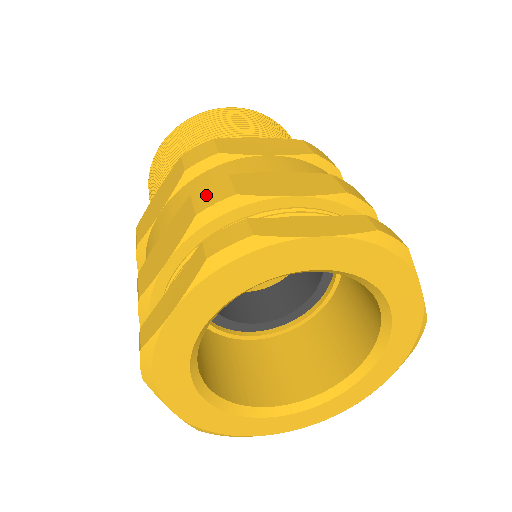
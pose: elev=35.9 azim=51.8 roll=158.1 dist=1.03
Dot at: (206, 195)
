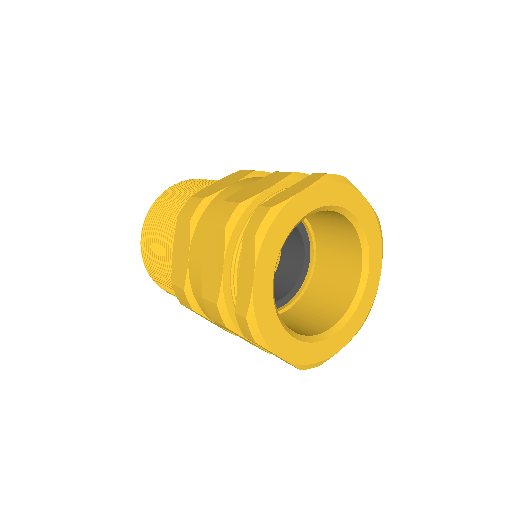
Dot at: (221, 217)
